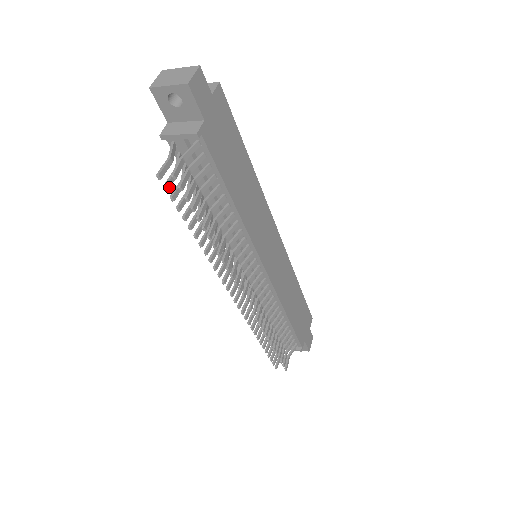
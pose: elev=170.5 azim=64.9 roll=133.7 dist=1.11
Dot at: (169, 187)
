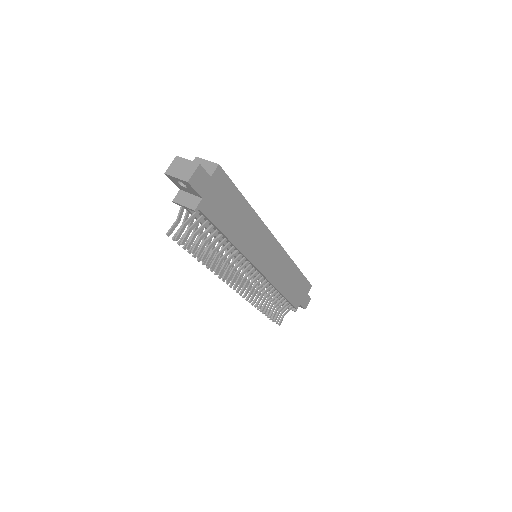
Dot at: occluded
